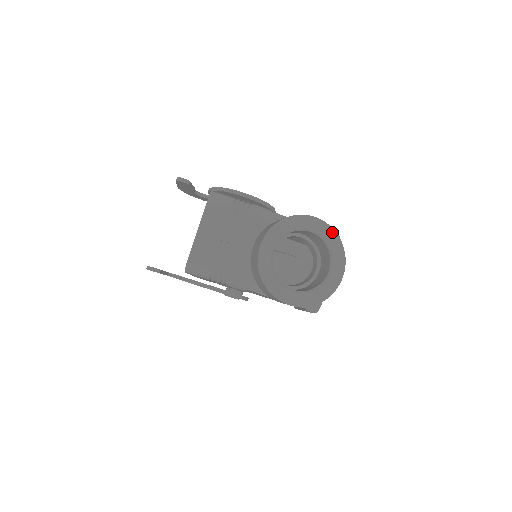
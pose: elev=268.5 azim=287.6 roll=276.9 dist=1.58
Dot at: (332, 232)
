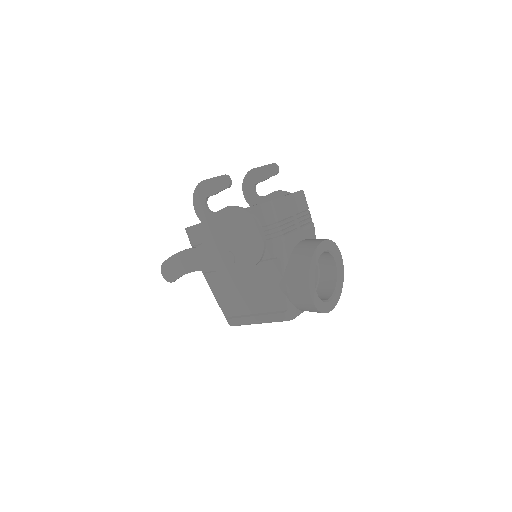
Dot at: (342, 282)
